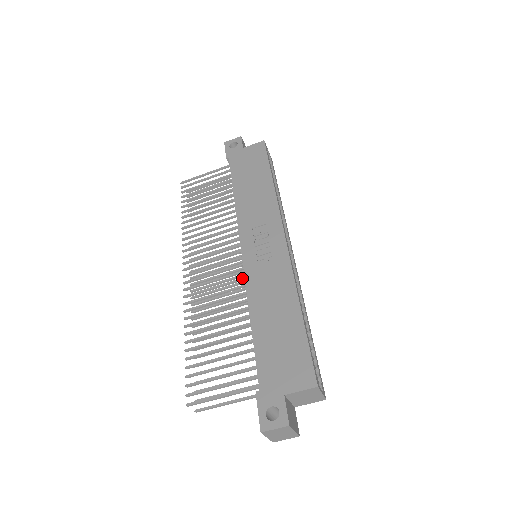
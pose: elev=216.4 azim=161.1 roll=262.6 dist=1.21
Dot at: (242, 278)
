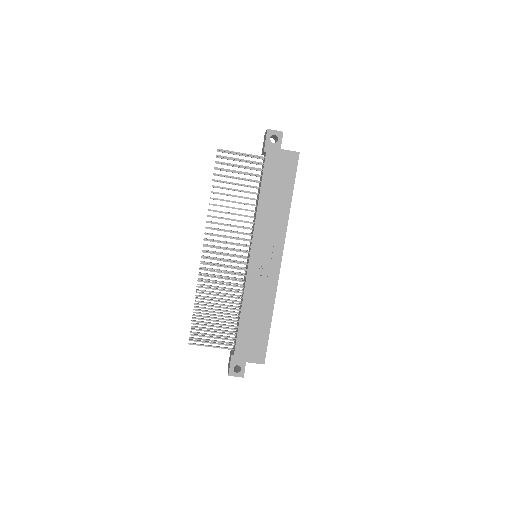
Dot at: (243, 275)
